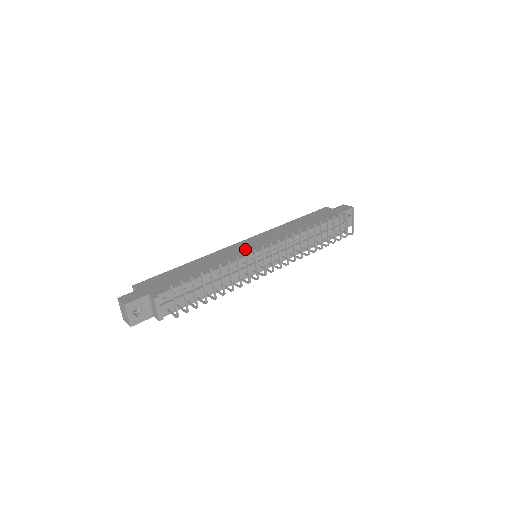
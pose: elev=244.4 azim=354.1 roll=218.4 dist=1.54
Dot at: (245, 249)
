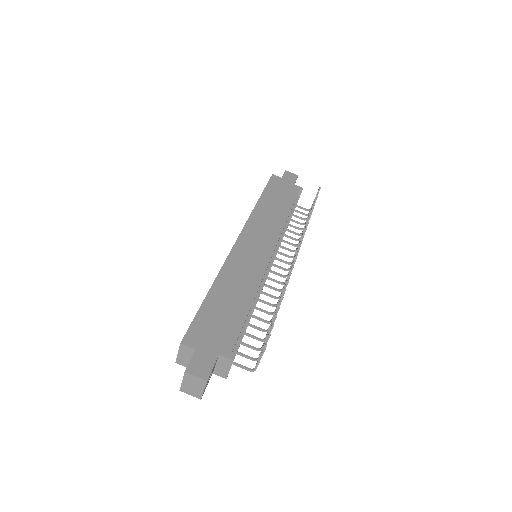
Dot at: (255, 254)
